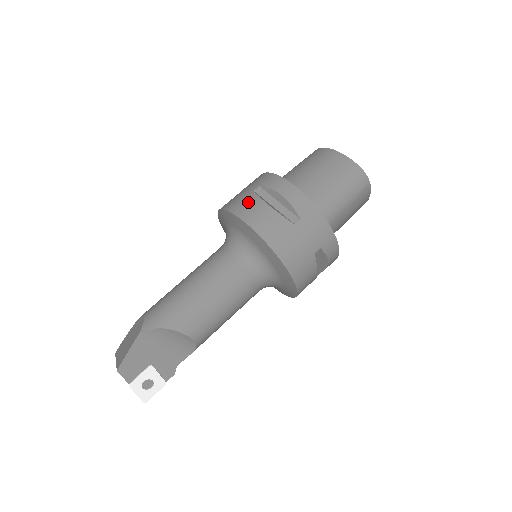
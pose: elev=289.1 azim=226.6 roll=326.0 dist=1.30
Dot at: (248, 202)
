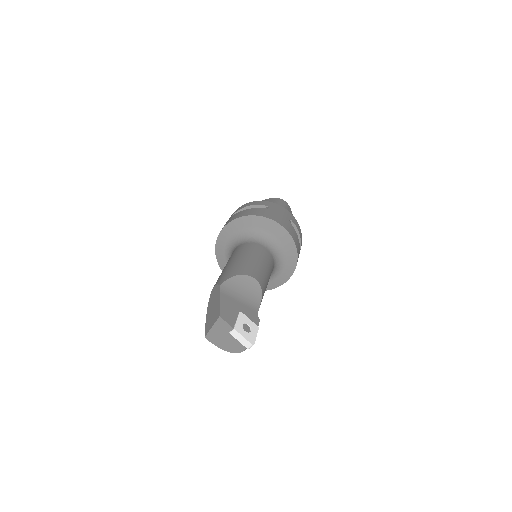
Dot at: (233, 217)
